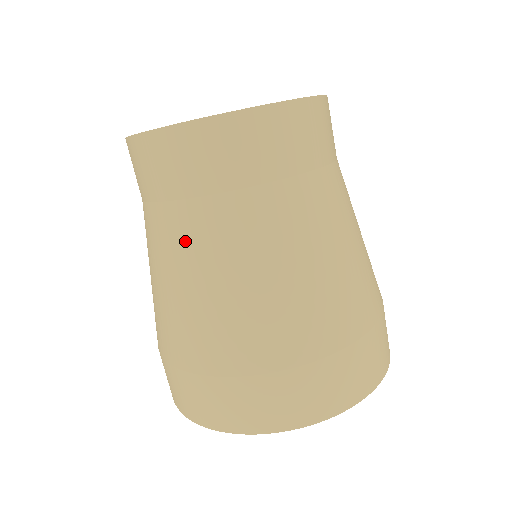
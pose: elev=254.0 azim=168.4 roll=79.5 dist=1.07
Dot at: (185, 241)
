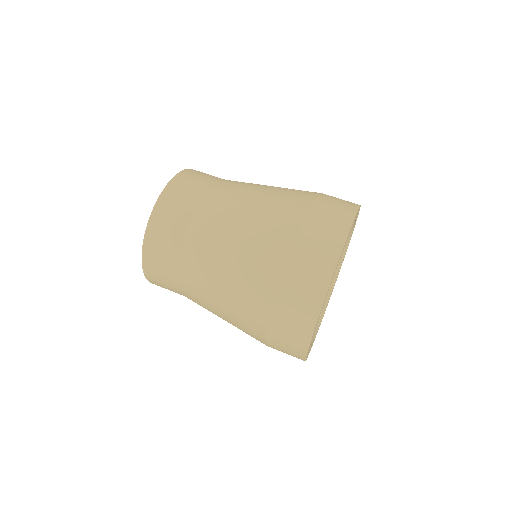
Dot at: (230, 193)
